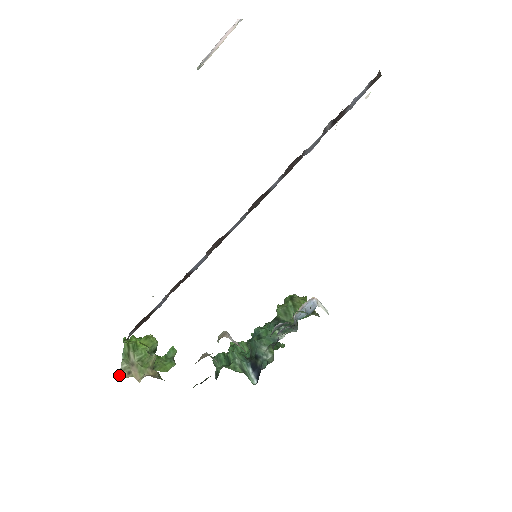
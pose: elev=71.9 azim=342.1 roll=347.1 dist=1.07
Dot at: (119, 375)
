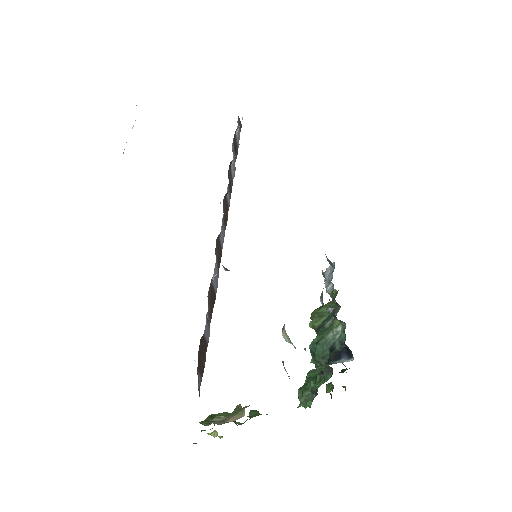
Dot at: occluded
